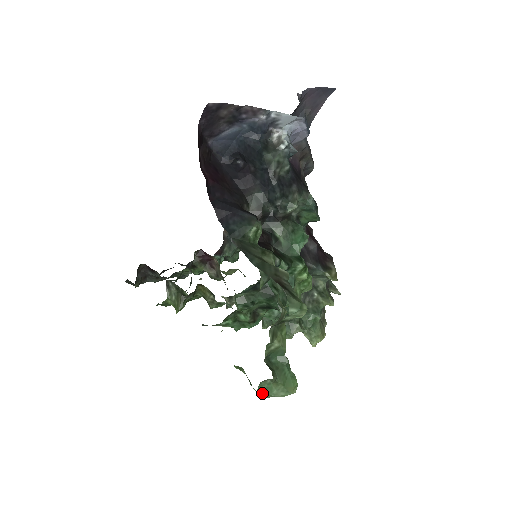
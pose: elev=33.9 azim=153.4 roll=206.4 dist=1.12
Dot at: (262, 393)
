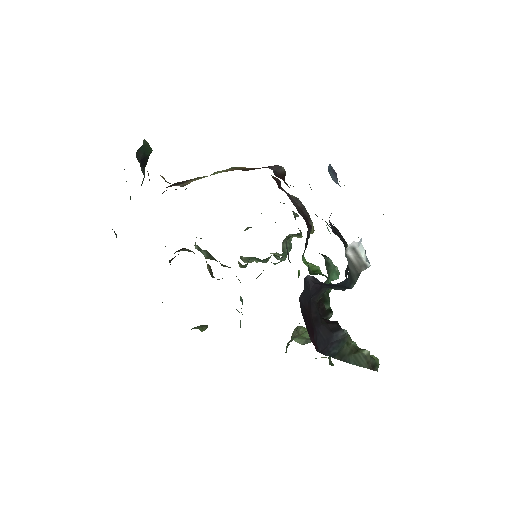
Dot at: occluded
